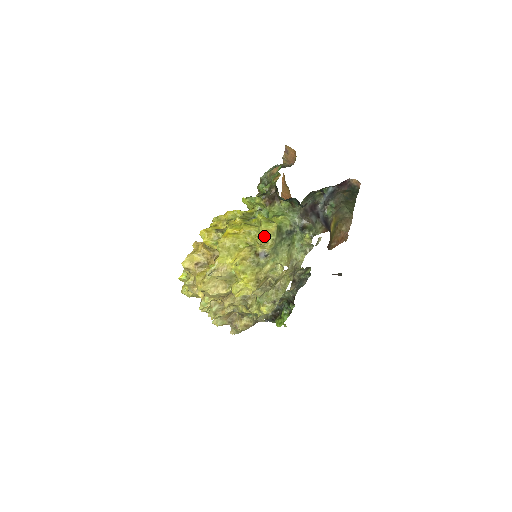
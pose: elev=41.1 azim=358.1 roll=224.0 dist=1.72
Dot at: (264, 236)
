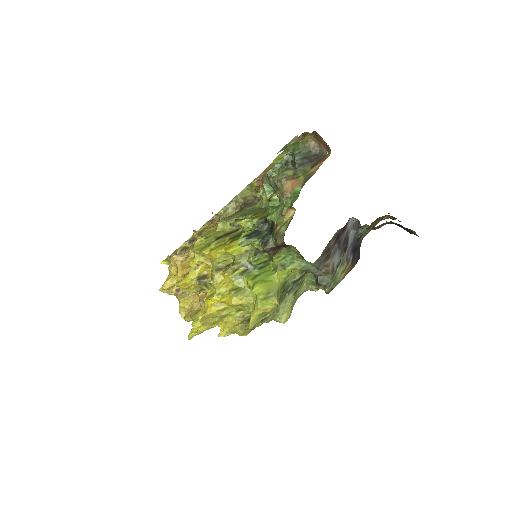
Dot at: (259, 316)
